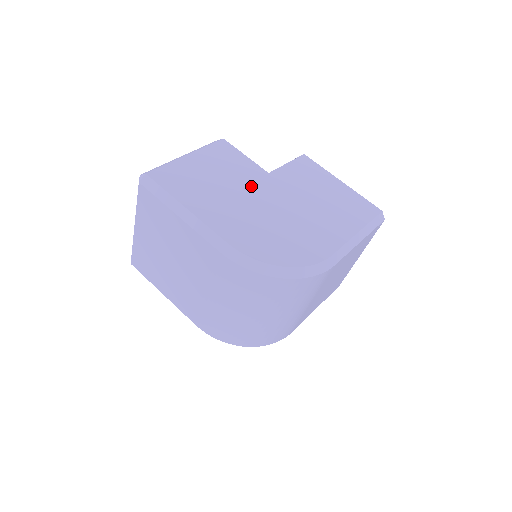
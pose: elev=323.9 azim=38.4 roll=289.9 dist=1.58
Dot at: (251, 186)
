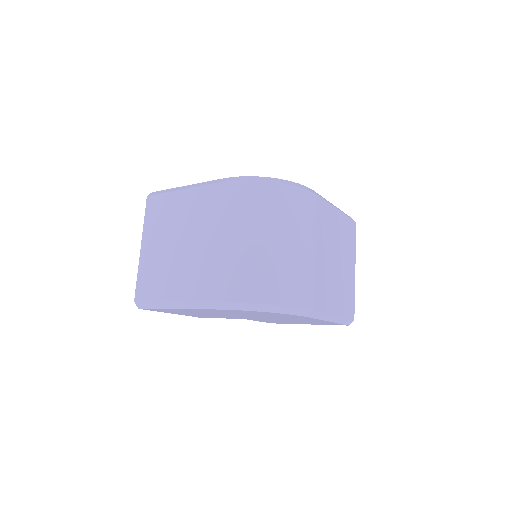
Dot at: occluded
